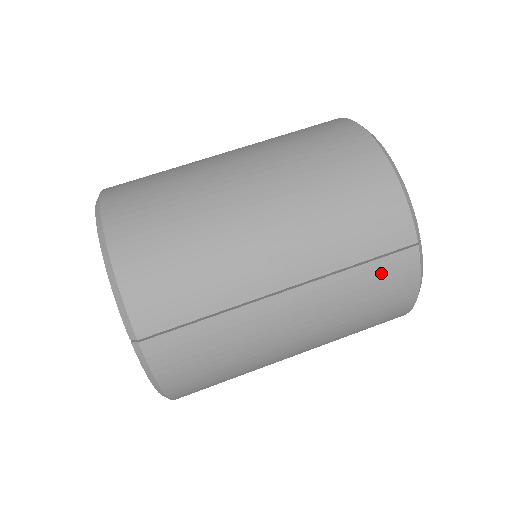
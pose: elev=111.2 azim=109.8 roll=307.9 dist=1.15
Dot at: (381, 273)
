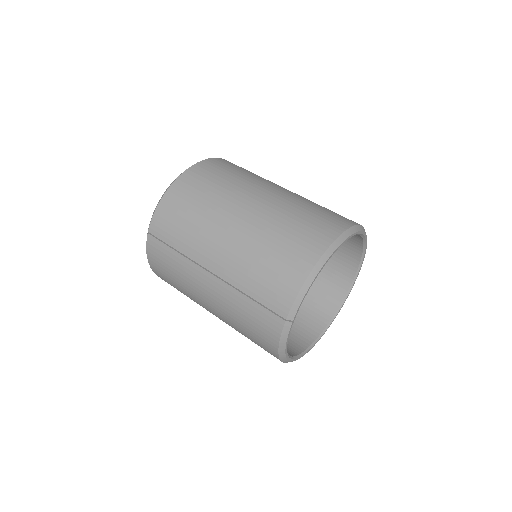
Dot at: (259, 314)
